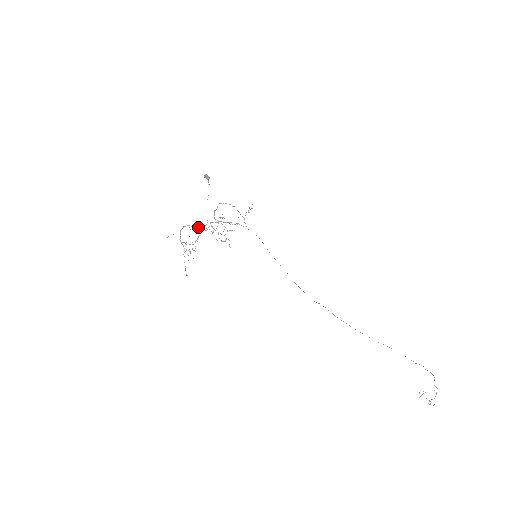
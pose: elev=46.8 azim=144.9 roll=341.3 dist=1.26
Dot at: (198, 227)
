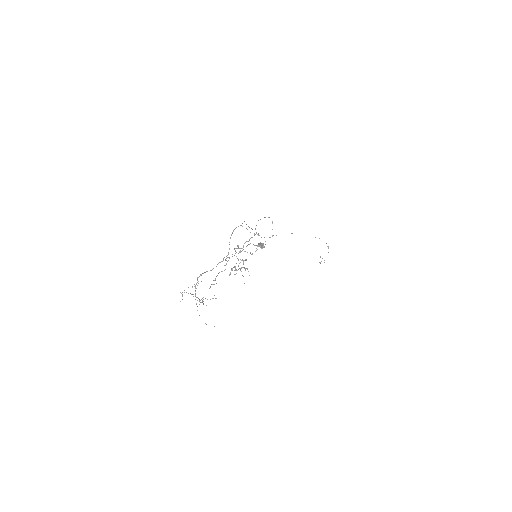
Dot at: occluded
